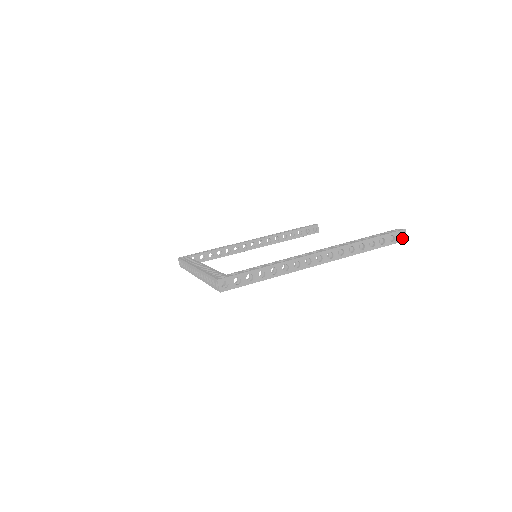
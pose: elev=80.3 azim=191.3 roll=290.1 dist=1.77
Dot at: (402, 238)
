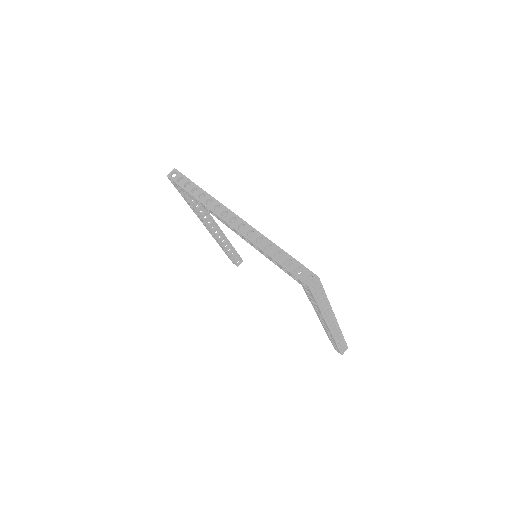
Dot at: (342, 351)
